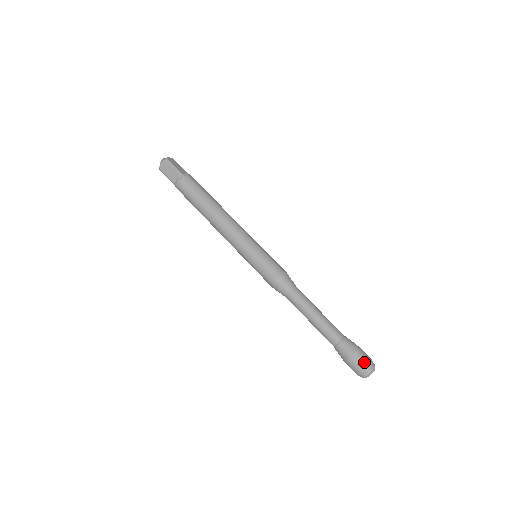
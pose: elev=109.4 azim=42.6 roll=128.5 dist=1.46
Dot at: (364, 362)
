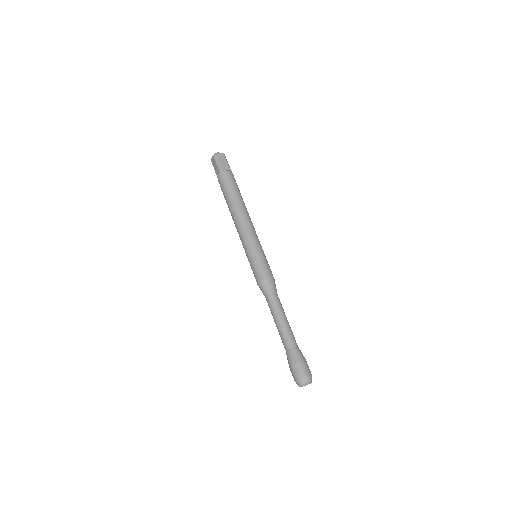
Dot at: (310, 371)
